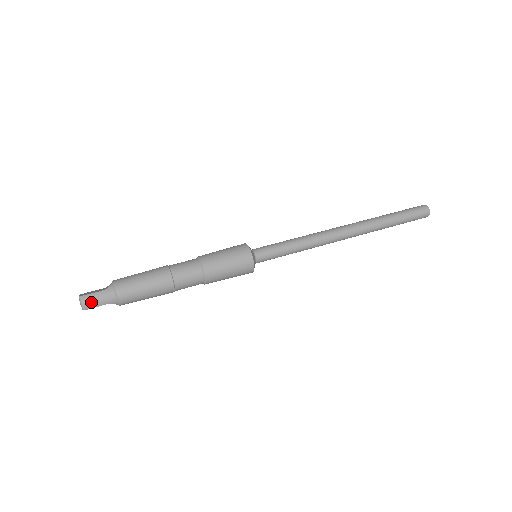
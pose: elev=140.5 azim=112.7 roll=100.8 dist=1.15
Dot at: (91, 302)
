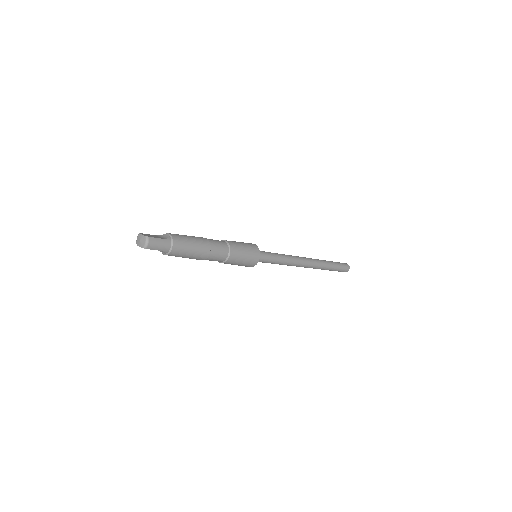
Dot at: (154, 245)
